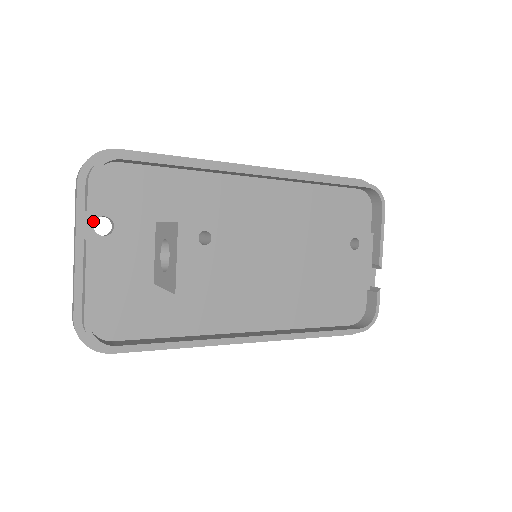
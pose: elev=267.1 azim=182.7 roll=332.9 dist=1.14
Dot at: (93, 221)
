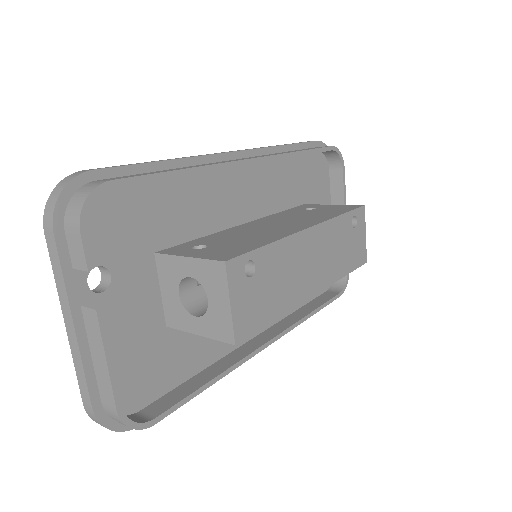
Dot at: (85, 278)
